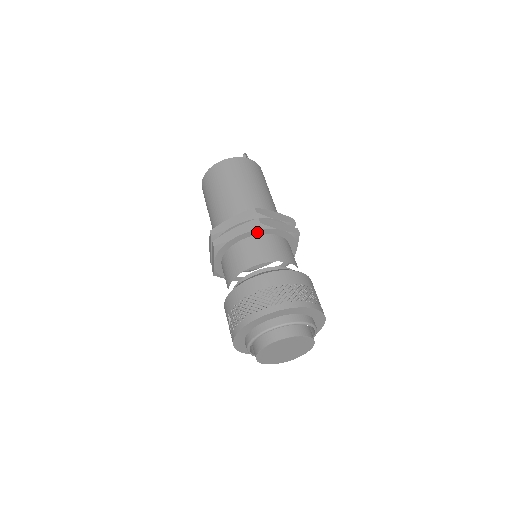
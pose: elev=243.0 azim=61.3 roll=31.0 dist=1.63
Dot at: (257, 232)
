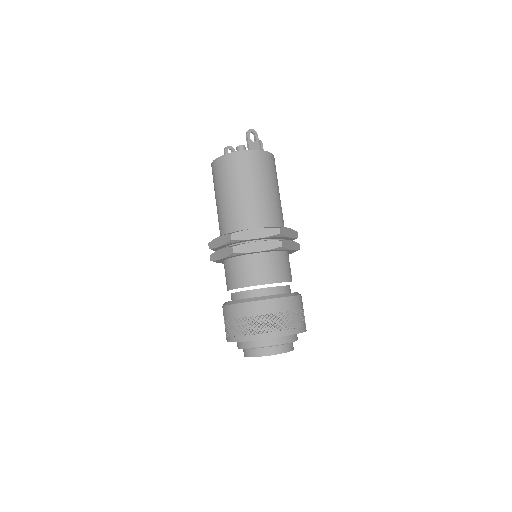
Dot at: (236, 255)
